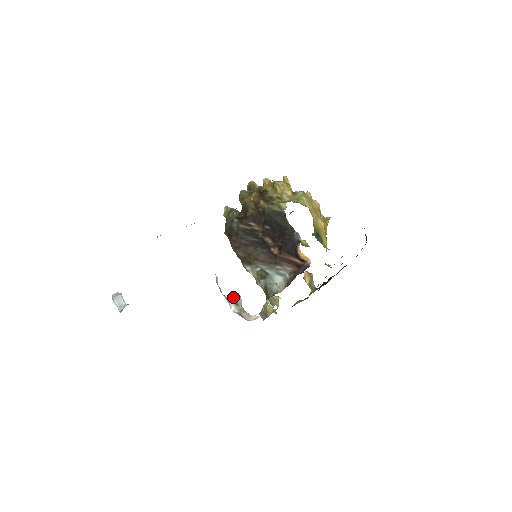
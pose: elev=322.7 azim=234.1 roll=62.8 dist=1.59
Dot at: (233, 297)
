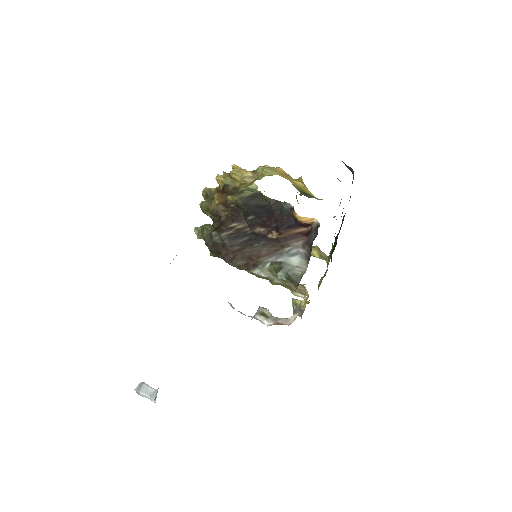
Dot at: (258, 313)
